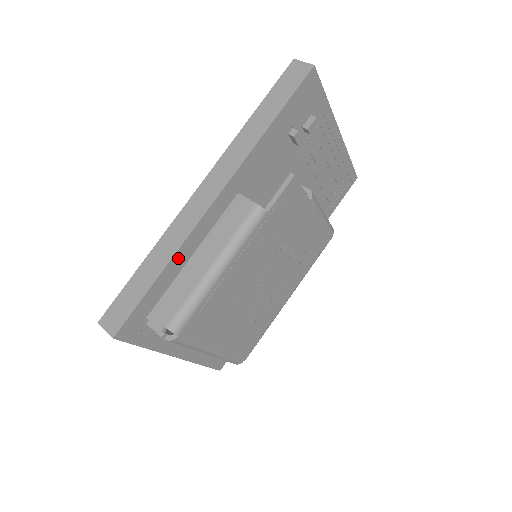
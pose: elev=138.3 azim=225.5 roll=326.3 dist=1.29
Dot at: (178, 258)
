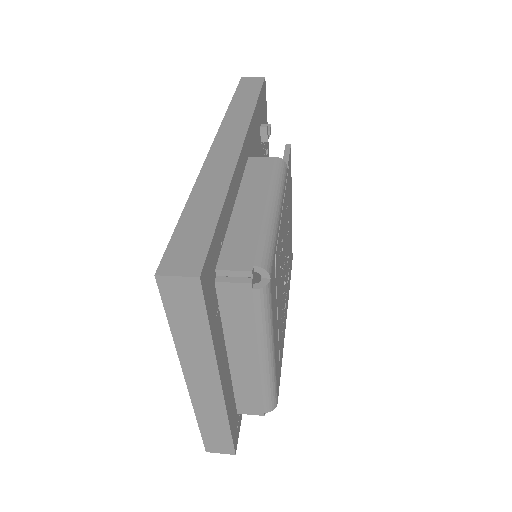
Dot at: (229, 196)
